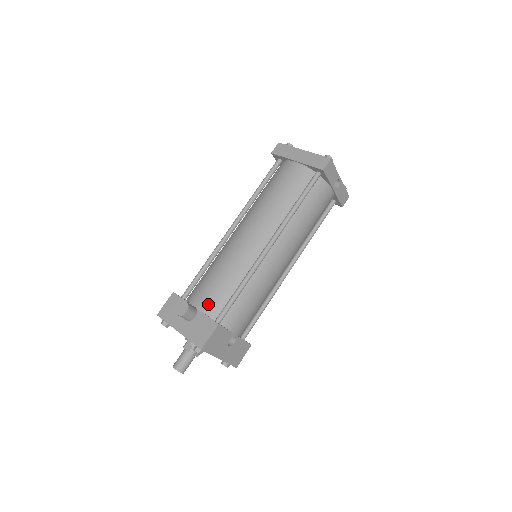
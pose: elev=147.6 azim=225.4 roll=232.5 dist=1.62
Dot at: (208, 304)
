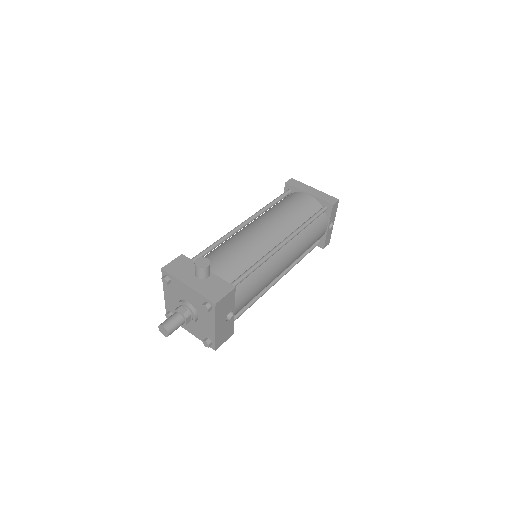
Dot at: (222, 271)
